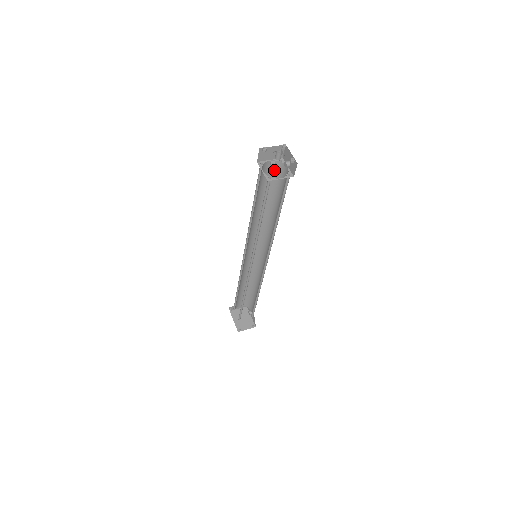
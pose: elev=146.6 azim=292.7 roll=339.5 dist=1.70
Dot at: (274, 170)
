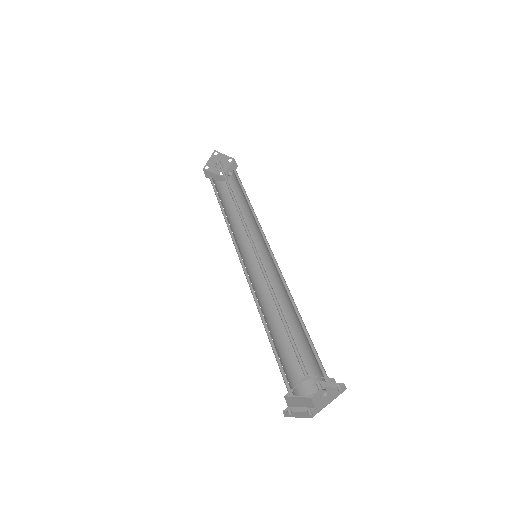
Dot at: (223, 188)
